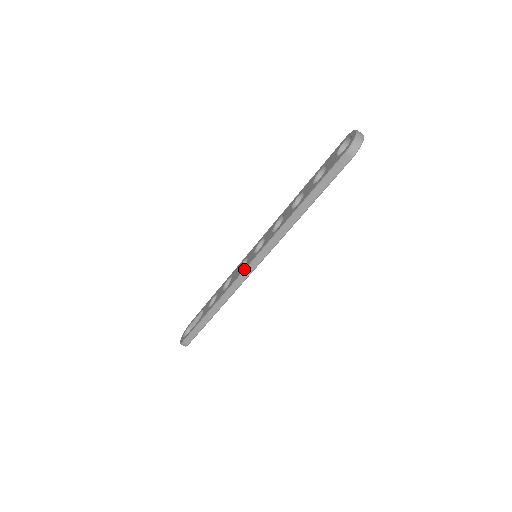
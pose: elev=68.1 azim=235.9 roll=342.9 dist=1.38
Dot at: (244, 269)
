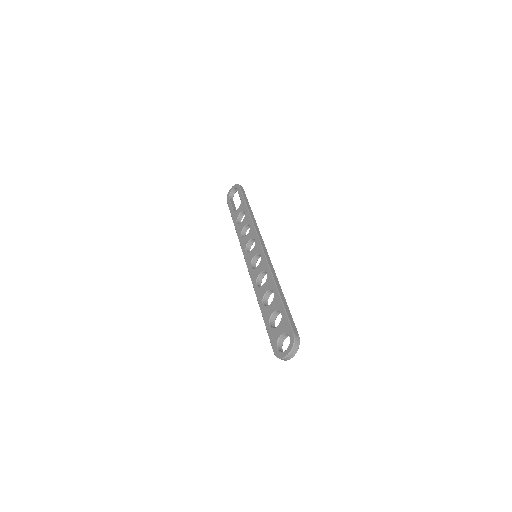
Dot at: (244, 258)
